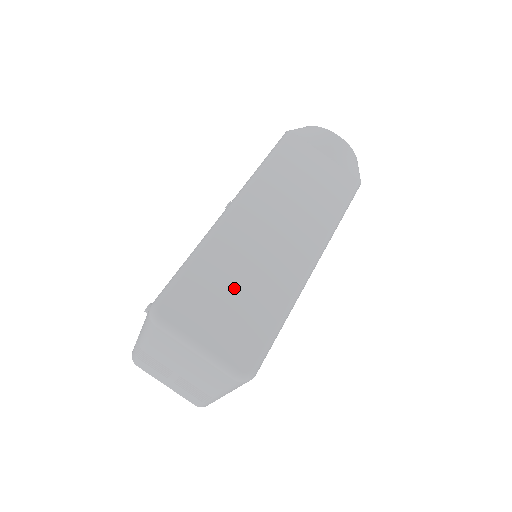
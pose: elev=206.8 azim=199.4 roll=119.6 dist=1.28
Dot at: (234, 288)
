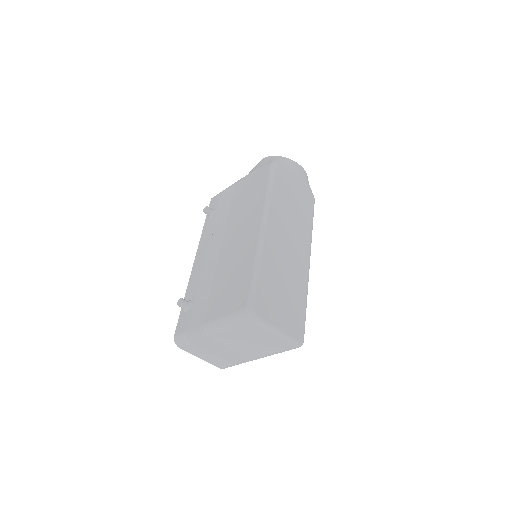
Dot at: (282, 288)
